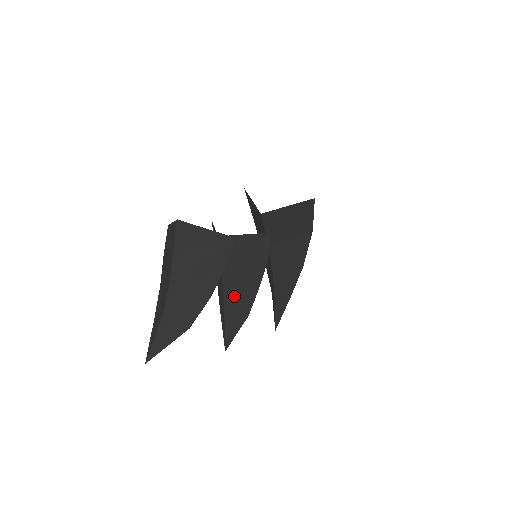
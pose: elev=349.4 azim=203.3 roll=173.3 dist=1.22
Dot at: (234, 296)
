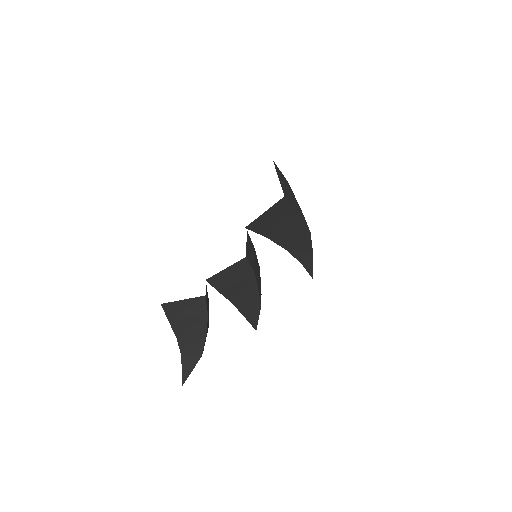
Dot at: (242, 302)
